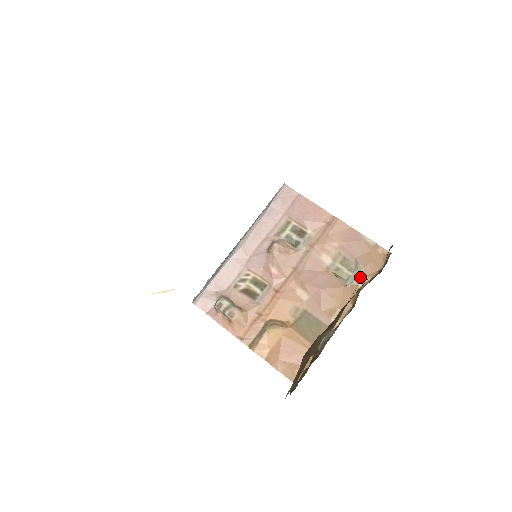
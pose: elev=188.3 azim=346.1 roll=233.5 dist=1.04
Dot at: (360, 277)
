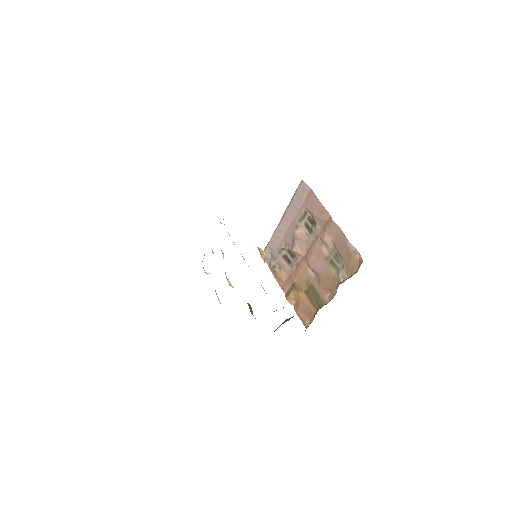
Dot at: (343, 273)
